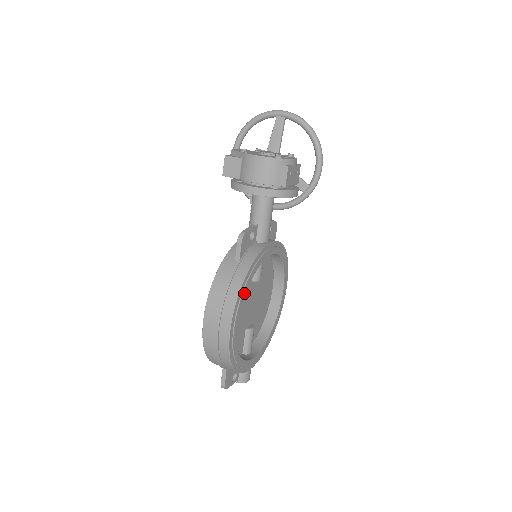
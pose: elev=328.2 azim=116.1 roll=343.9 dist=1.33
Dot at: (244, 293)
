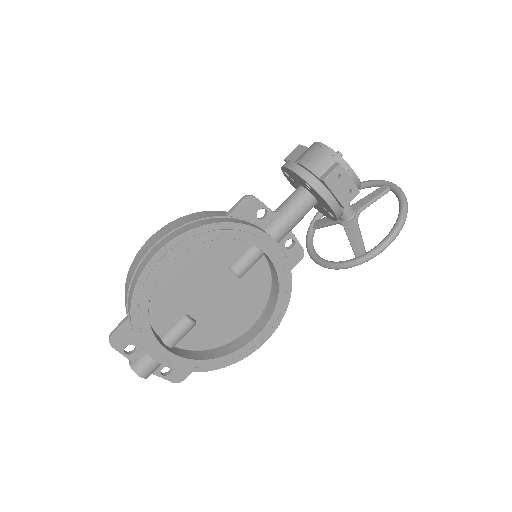
Dot at: (203, 238)
